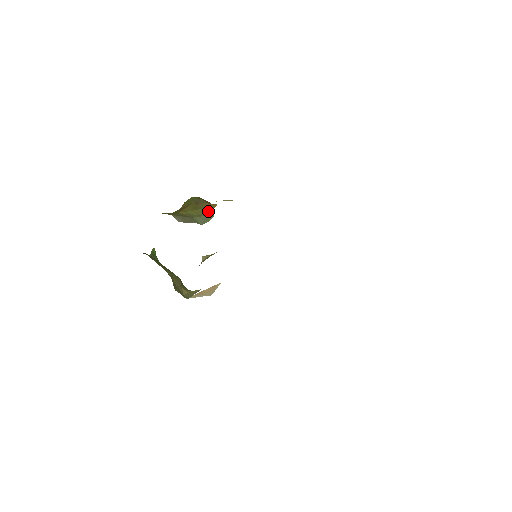
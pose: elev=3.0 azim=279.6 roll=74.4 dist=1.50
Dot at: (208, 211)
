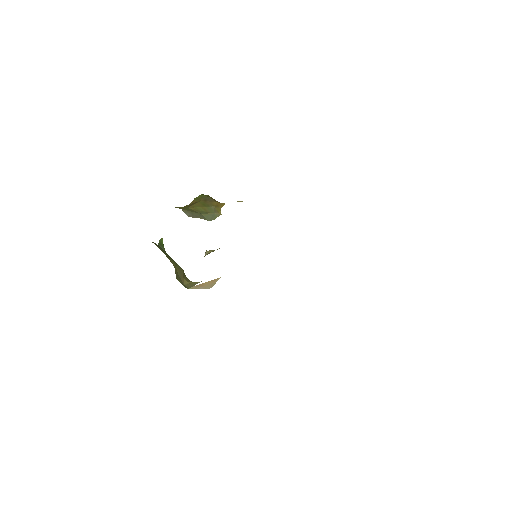
Dot at: (216, 209)
